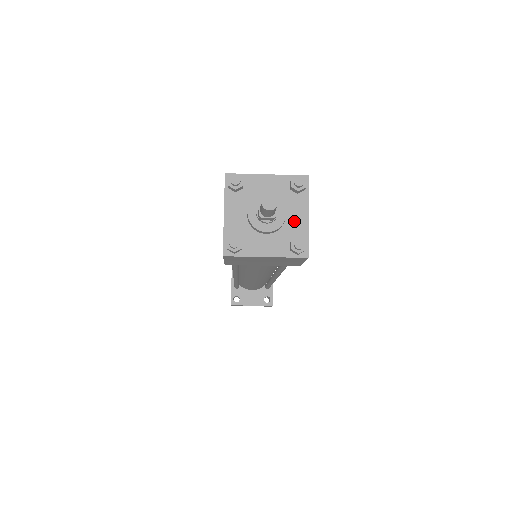
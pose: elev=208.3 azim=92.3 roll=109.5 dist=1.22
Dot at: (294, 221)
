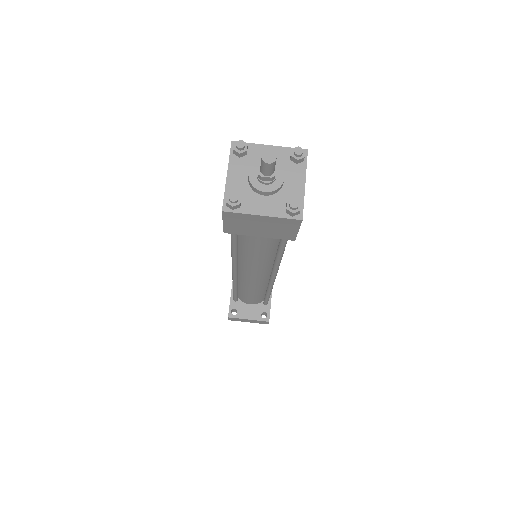
Dot at: (291, 187)
